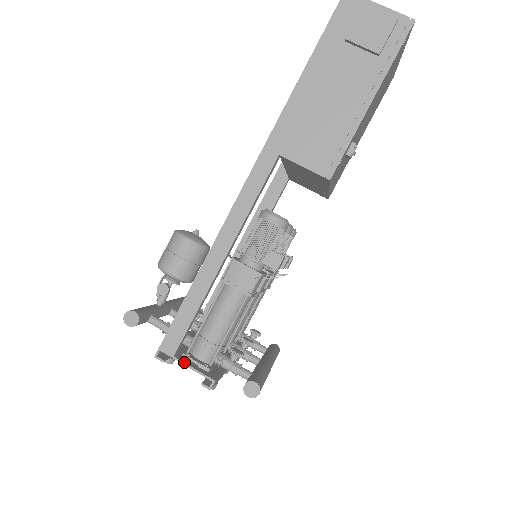
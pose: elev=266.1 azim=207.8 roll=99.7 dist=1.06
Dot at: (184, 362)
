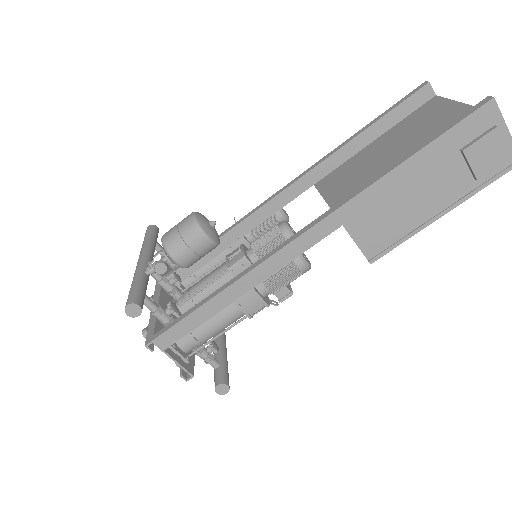
Dot at: (172, 357)
